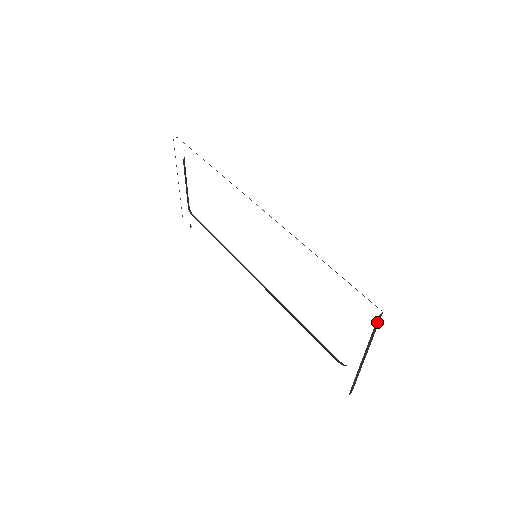
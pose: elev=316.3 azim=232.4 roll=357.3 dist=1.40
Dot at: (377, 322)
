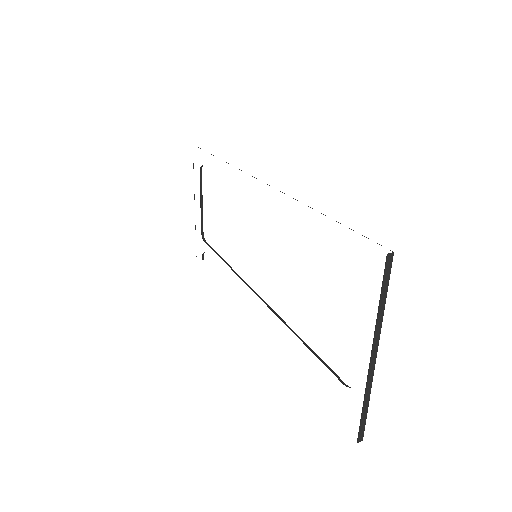
Dot at: (386, 270)
